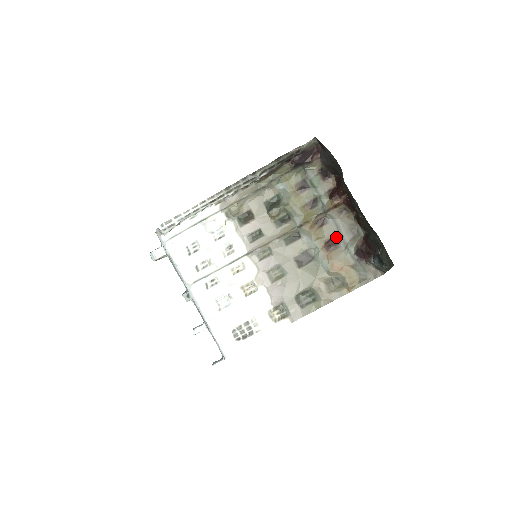
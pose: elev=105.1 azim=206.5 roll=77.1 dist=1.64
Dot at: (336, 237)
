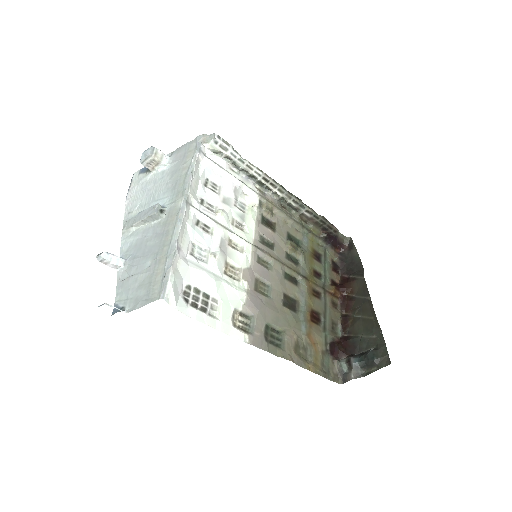
Dot at: (321, 316)
